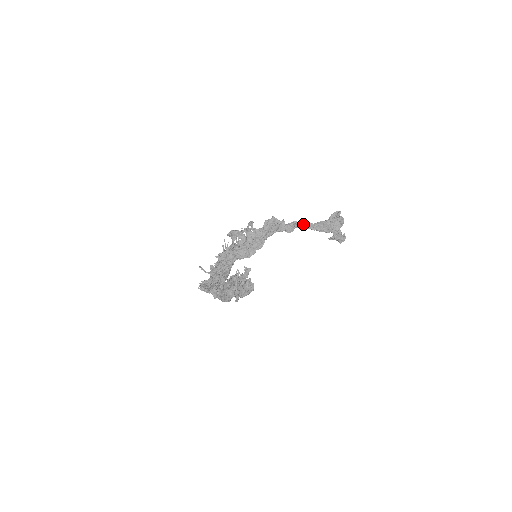
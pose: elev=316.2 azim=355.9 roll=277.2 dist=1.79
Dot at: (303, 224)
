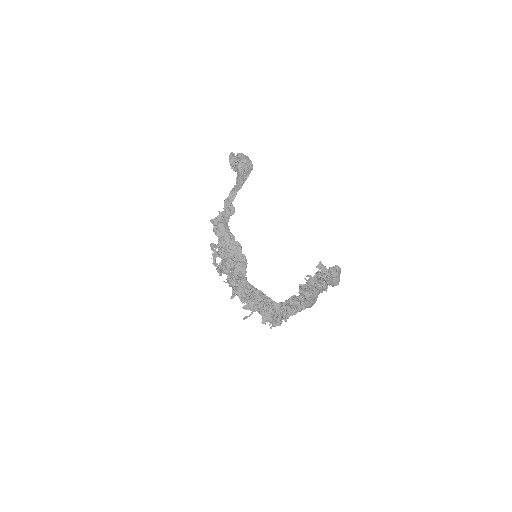
Dot at: (231, 195)
